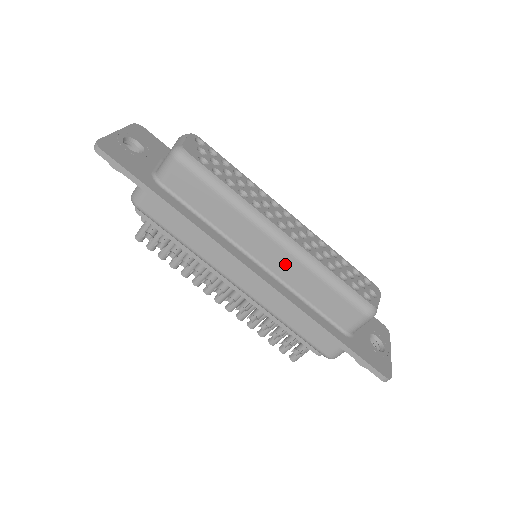
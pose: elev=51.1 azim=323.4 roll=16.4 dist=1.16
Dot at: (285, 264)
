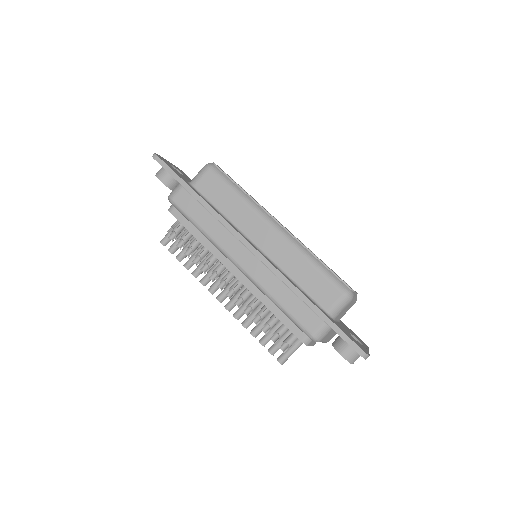
Dot at: (279, 248)
